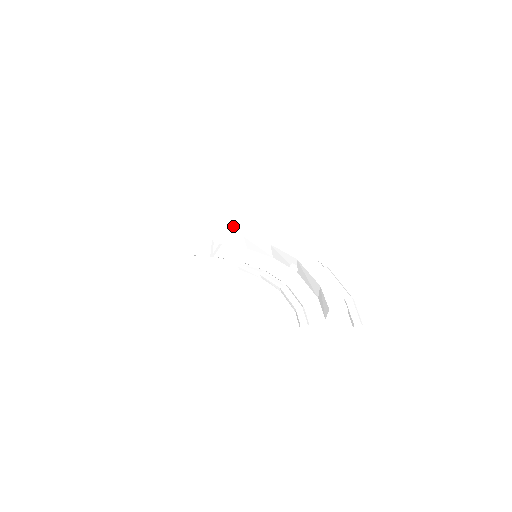
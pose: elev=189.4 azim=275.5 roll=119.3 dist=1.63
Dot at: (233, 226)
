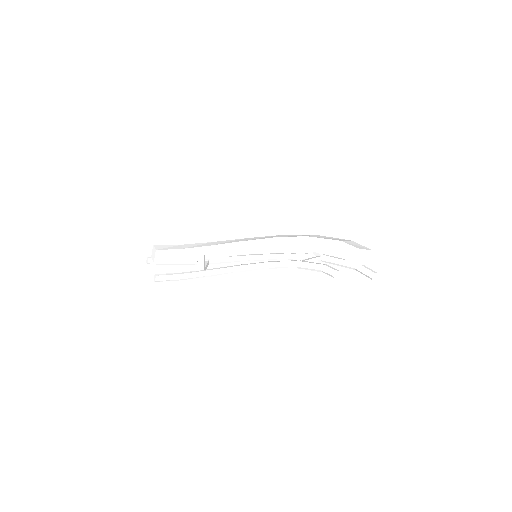
Dot at: occluded
